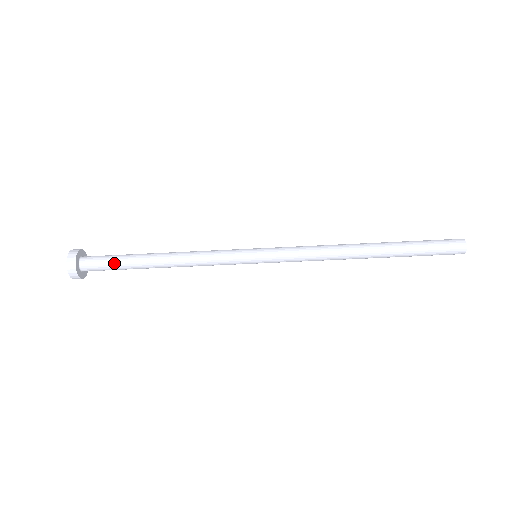
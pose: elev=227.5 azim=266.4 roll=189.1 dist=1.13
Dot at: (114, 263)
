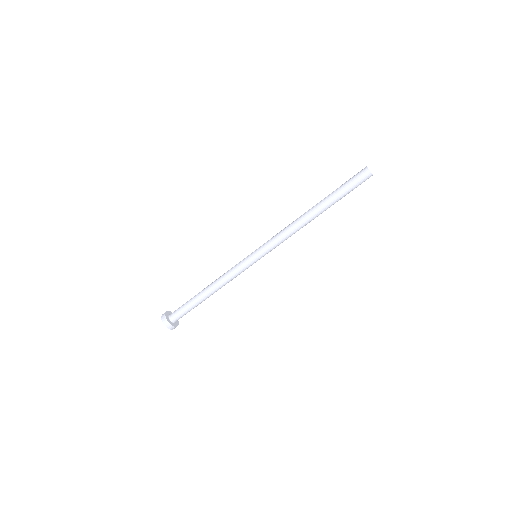
Dot at: (187, 309)
